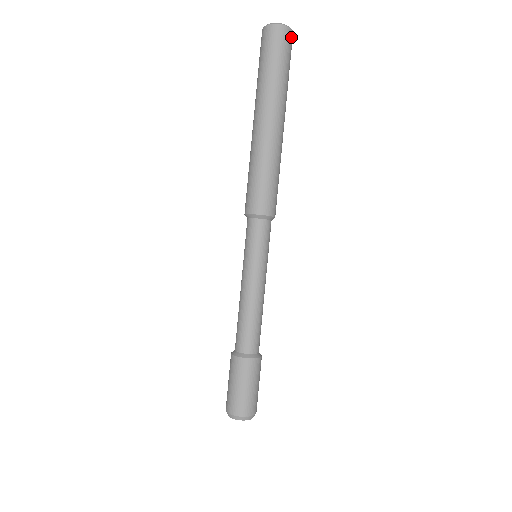
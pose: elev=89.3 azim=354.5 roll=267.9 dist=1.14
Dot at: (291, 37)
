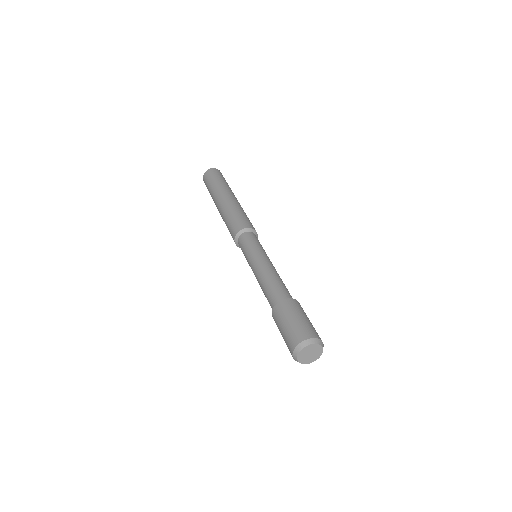
Dot at: occluded
